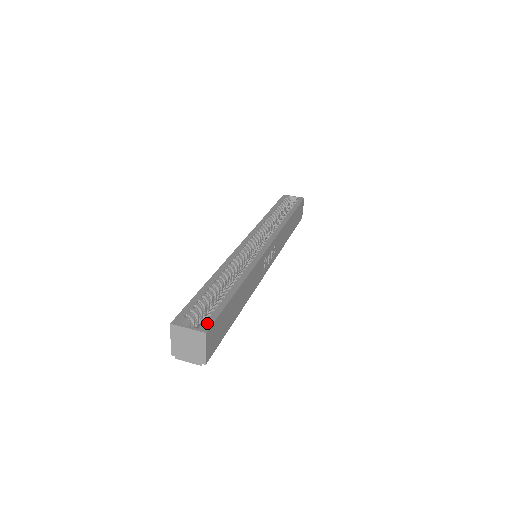
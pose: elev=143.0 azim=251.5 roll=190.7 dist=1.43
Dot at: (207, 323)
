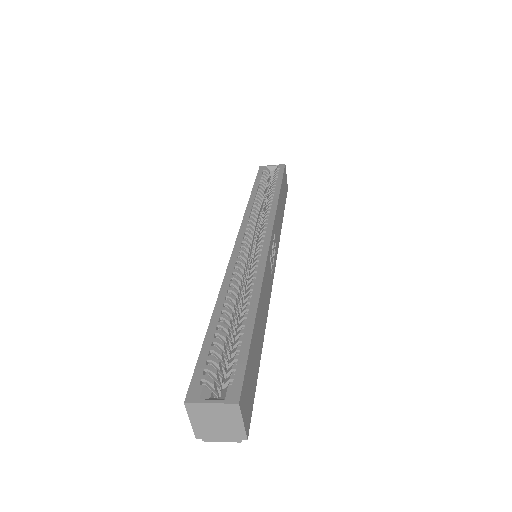
Dot at: (234, 386)
